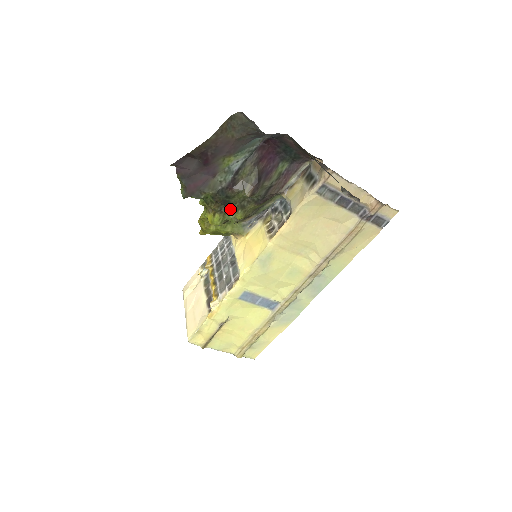
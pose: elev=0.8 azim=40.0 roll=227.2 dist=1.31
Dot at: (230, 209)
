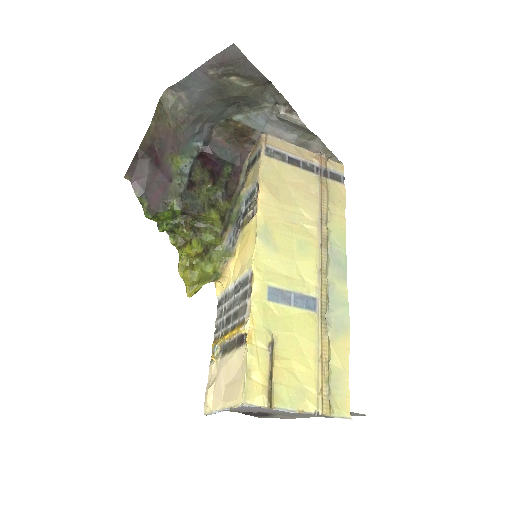
Dot at: (202, 212)
